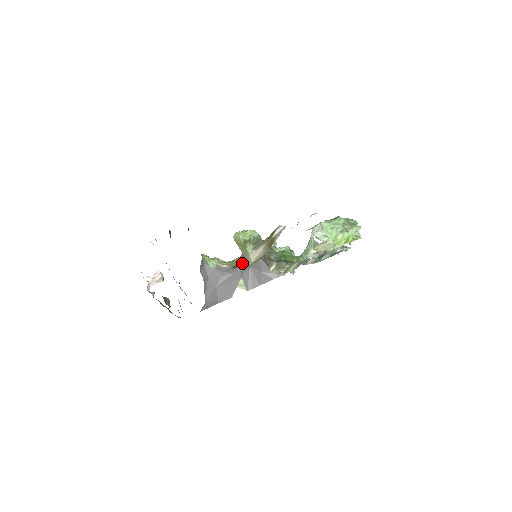
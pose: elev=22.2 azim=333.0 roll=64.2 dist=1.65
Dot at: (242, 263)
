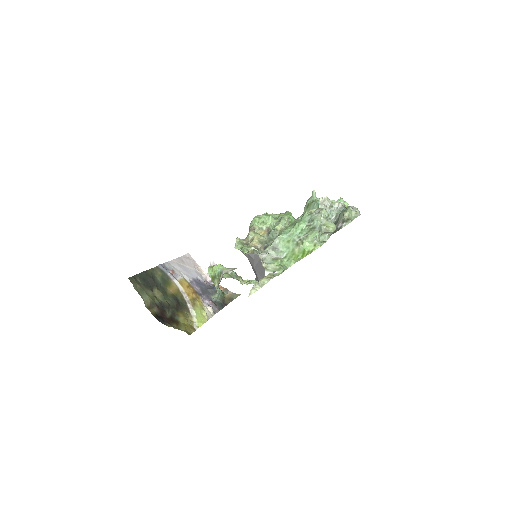
Dot at: occluded
